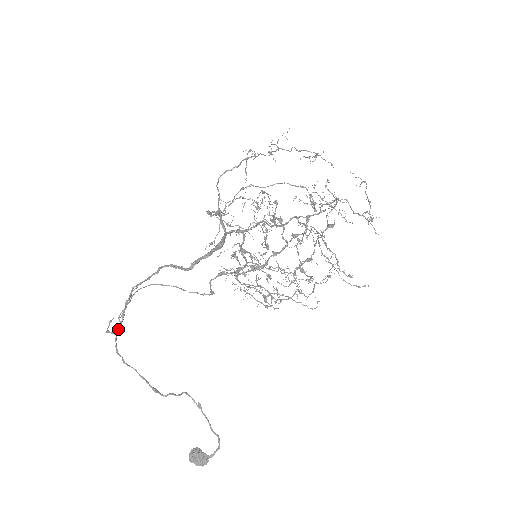
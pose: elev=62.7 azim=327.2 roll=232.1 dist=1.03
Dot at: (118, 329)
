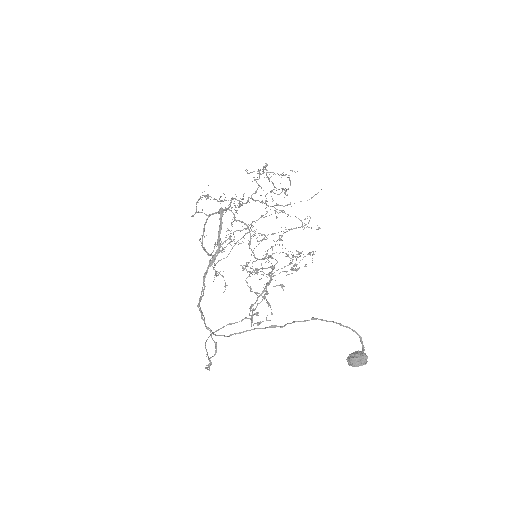
Dot at: (212, 333)
